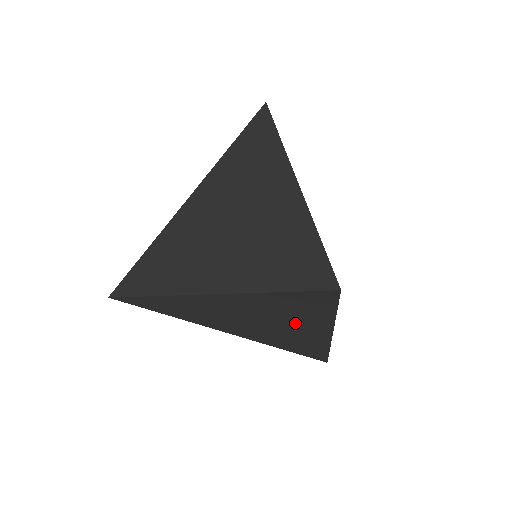
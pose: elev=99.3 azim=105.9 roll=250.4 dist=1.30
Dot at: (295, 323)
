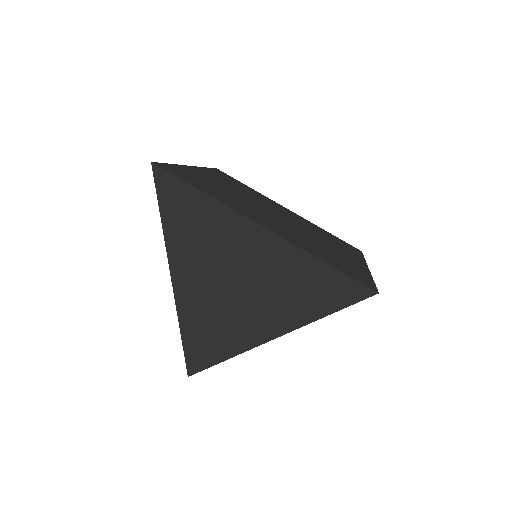
Dot at: occluded
